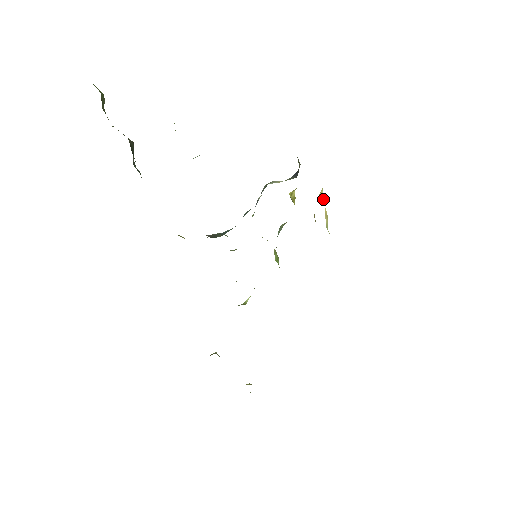
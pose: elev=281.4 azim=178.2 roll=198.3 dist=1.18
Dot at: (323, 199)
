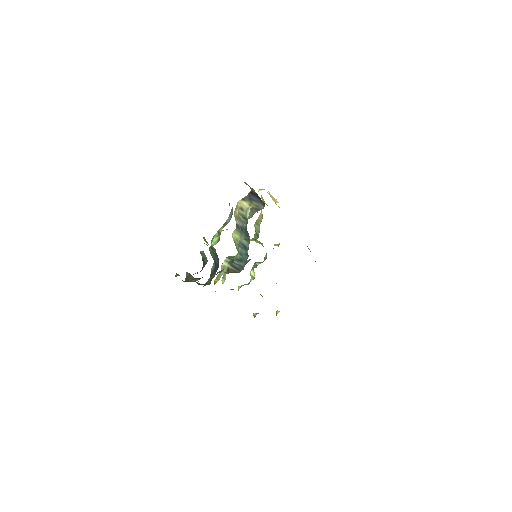
Dot at: (270, 195)
